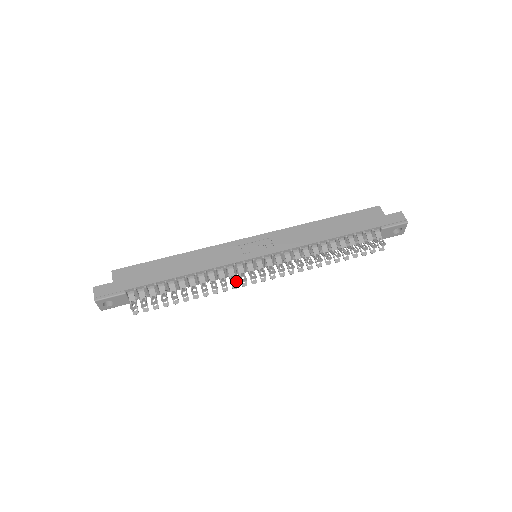
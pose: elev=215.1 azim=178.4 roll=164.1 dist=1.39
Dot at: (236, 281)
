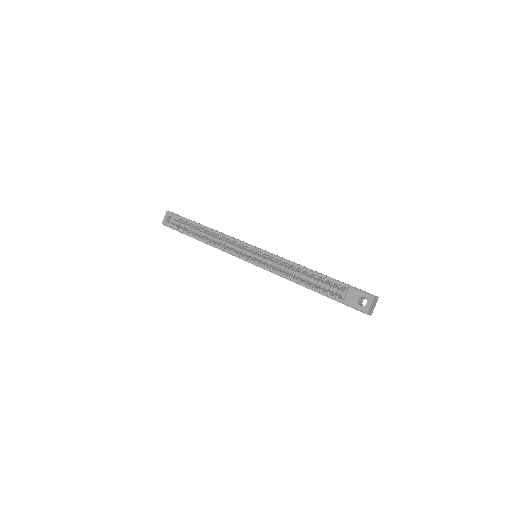
Dot at: (229, 241)
